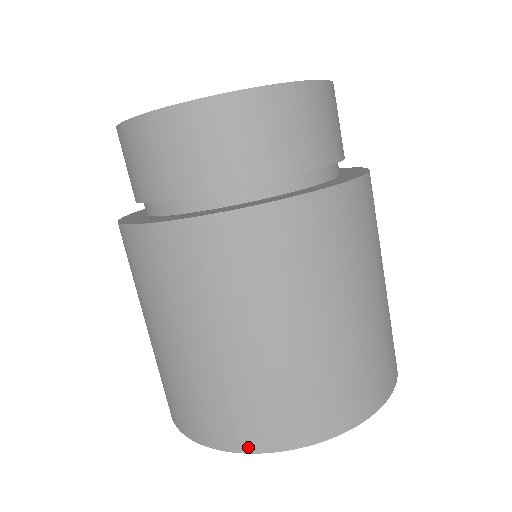
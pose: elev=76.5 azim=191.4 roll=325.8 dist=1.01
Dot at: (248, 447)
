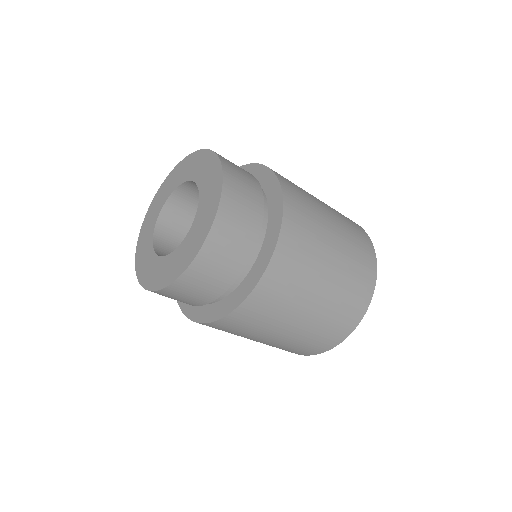
Dot at: (356, 323)
